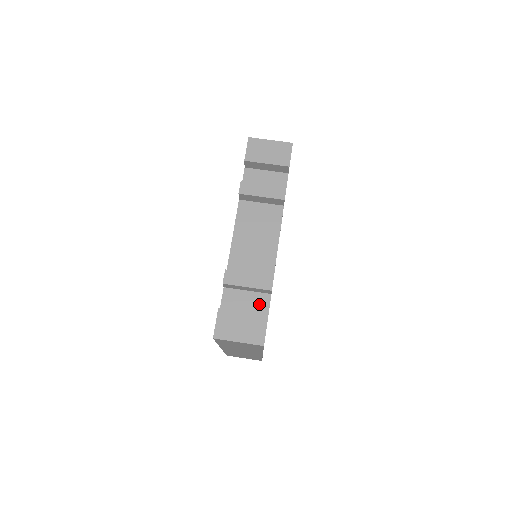
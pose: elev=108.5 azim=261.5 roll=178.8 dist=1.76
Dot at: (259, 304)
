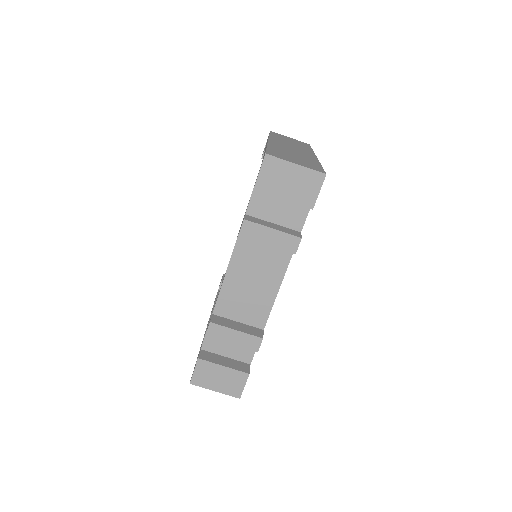
Dot at: (243, 350)
